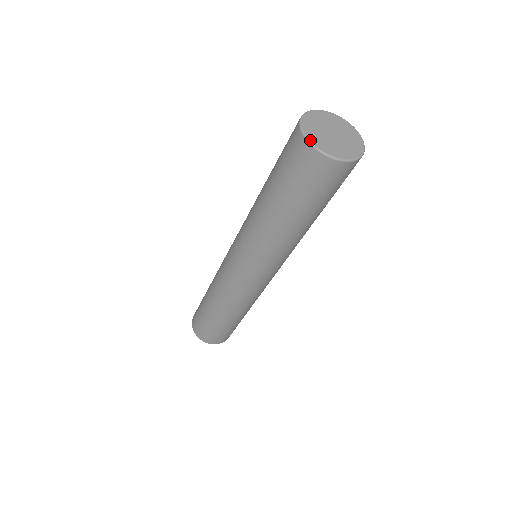
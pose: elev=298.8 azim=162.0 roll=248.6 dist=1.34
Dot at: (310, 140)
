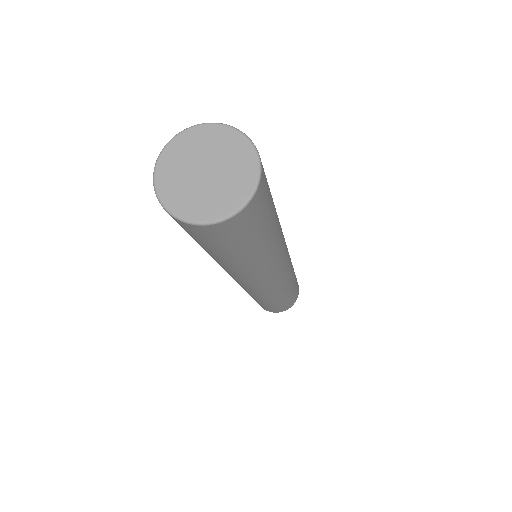
Dot at: (202, 222)
